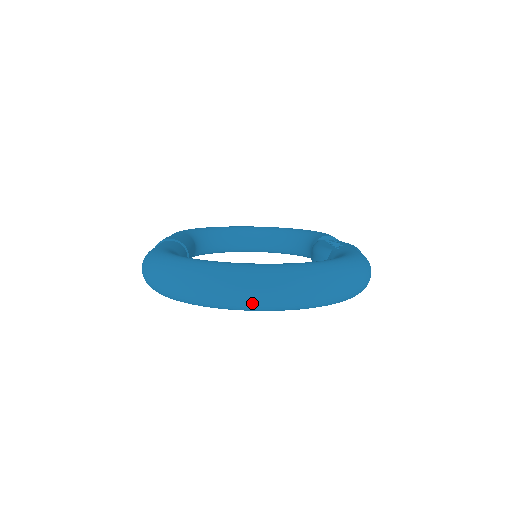
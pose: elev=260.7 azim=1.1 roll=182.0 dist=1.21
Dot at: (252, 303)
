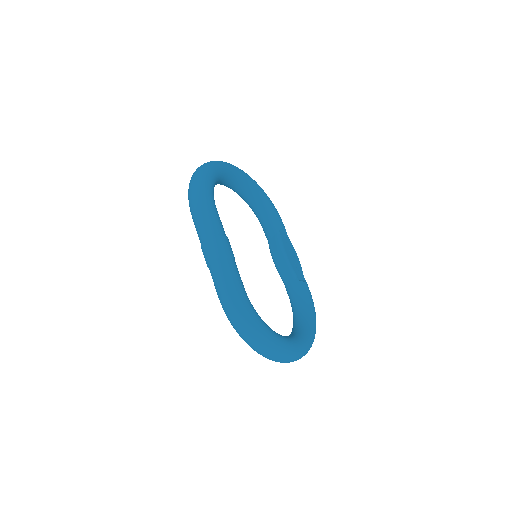
Dot at: occluded
